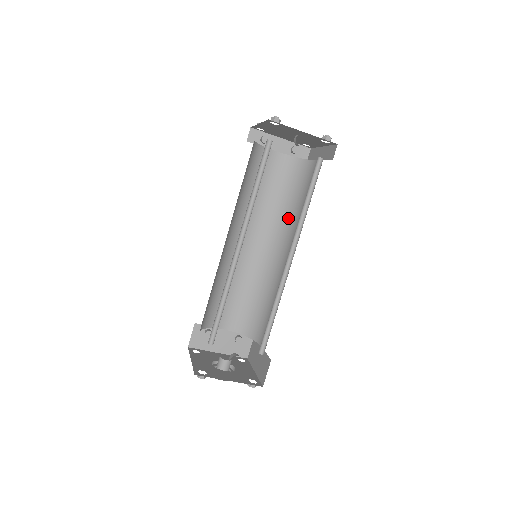
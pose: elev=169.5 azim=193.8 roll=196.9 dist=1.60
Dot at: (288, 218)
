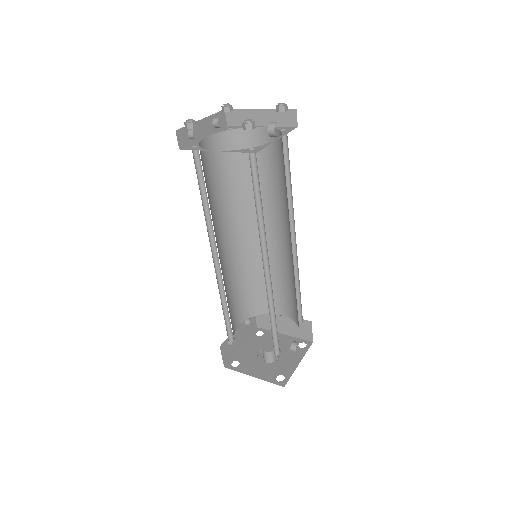
Dot at: (247, 197)
